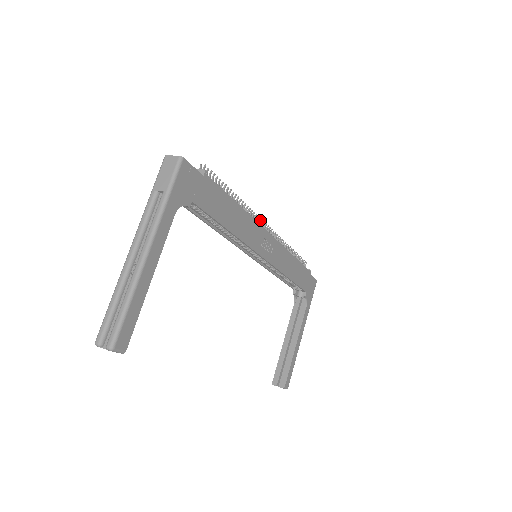
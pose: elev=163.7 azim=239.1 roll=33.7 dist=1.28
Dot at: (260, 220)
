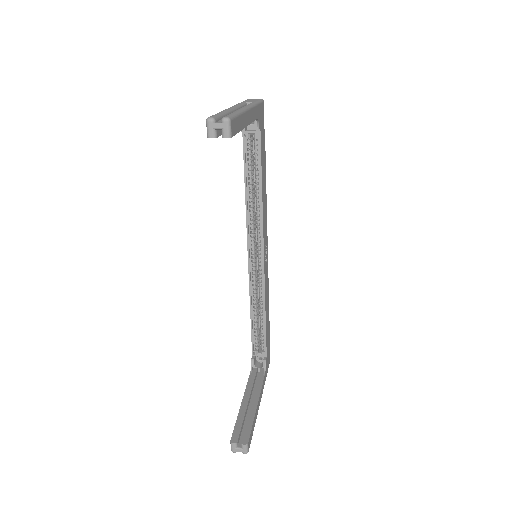
Dot at: occluded
